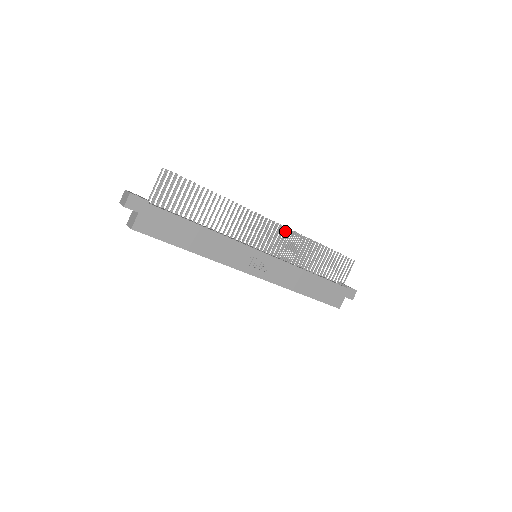
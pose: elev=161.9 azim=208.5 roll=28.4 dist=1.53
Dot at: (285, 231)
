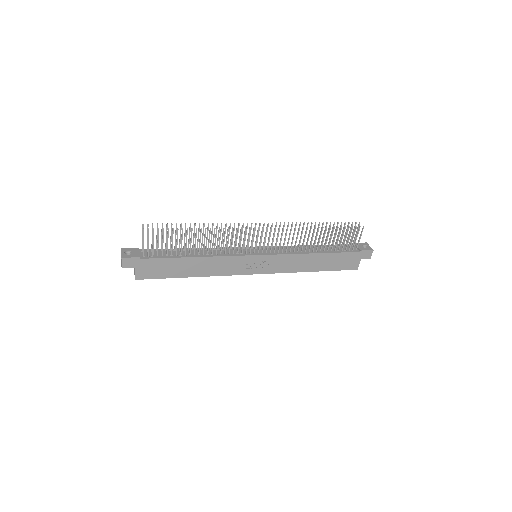
Dot at: (279, 226)
